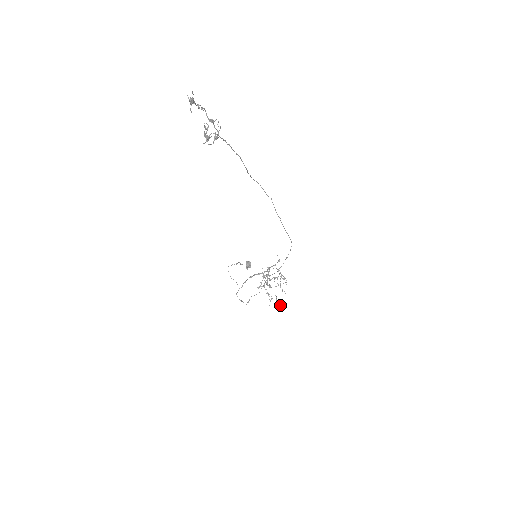
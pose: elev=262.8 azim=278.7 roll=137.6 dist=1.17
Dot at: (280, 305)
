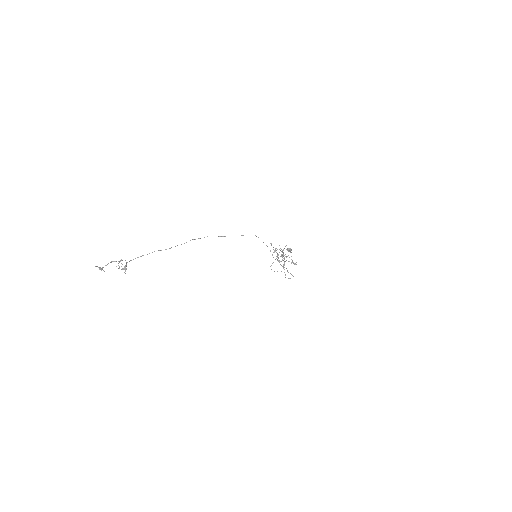
Dot at: (296, 264)
